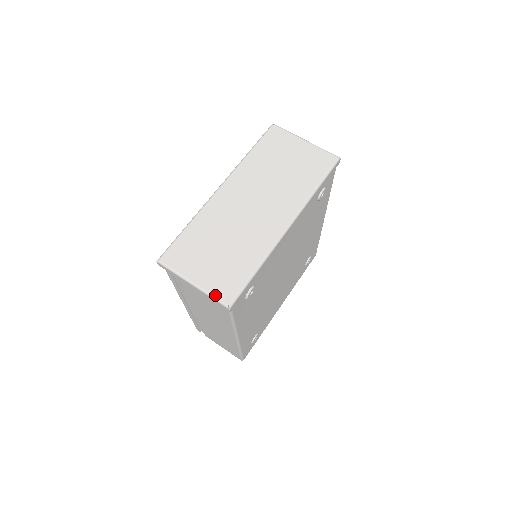
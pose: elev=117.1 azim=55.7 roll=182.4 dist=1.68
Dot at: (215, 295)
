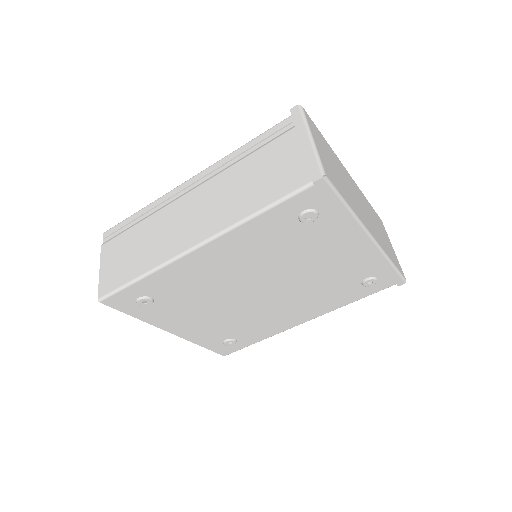
Dot at: (322, 161)
